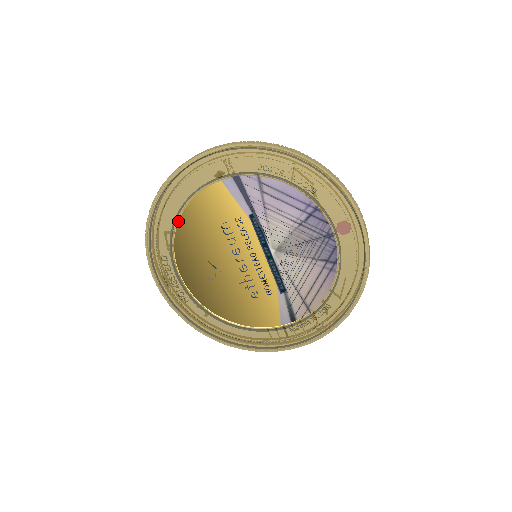
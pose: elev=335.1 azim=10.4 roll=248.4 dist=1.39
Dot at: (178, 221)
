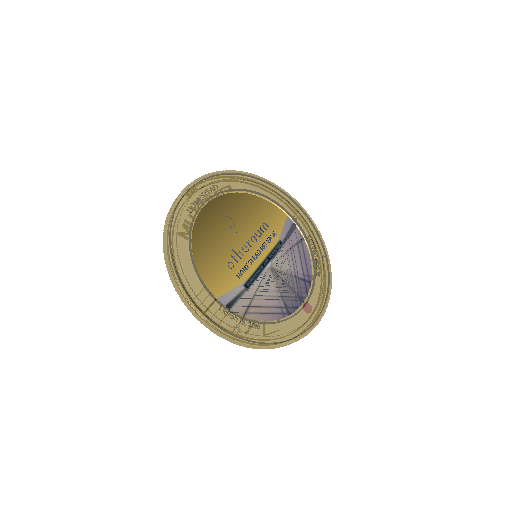
Dot at: (247, 193)
